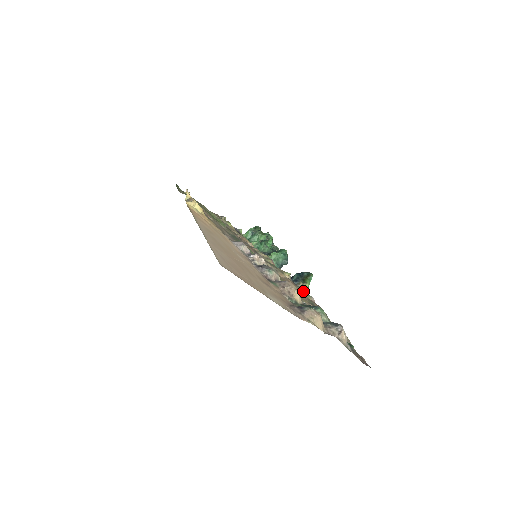
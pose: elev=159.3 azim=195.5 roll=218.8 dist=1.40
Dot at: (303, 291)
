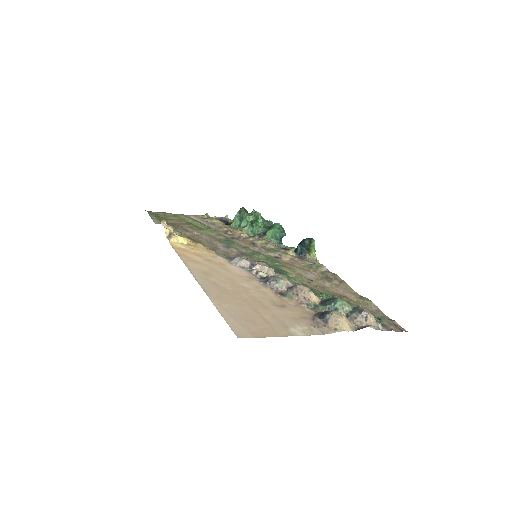
Dot at: (313, 265)
